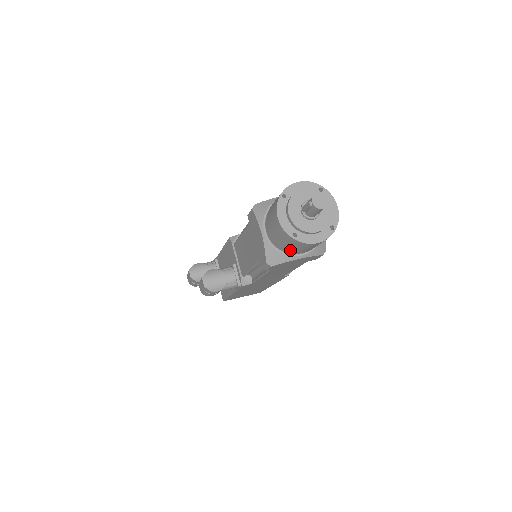
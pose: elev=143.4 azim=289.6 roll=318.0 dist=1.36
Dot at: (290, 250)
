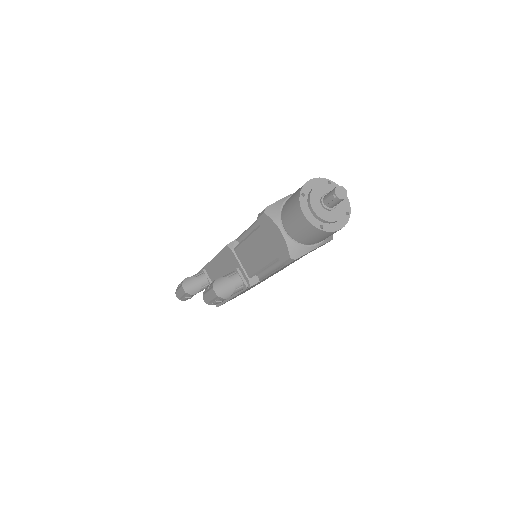
Dot at: (312, 241)
